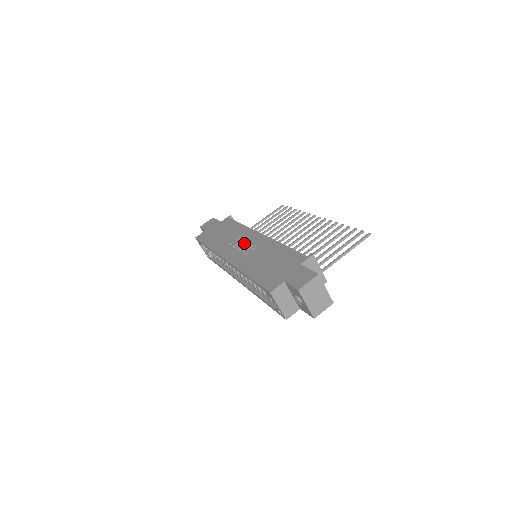
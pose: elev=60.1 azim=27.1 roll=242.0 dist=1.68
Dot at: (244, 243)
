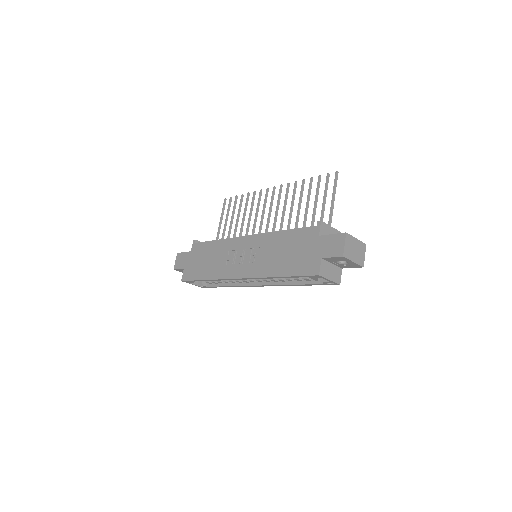
Dot at: (240, 254)
